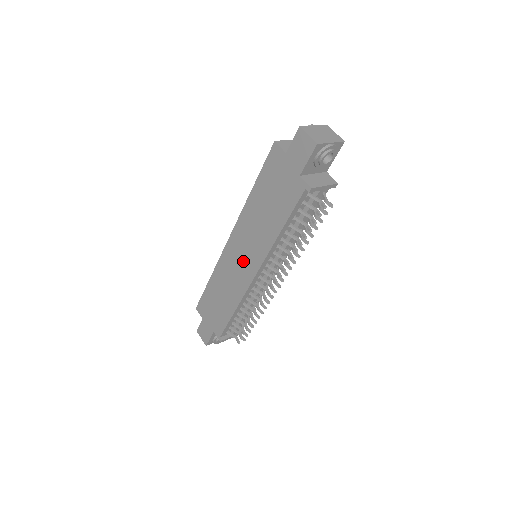
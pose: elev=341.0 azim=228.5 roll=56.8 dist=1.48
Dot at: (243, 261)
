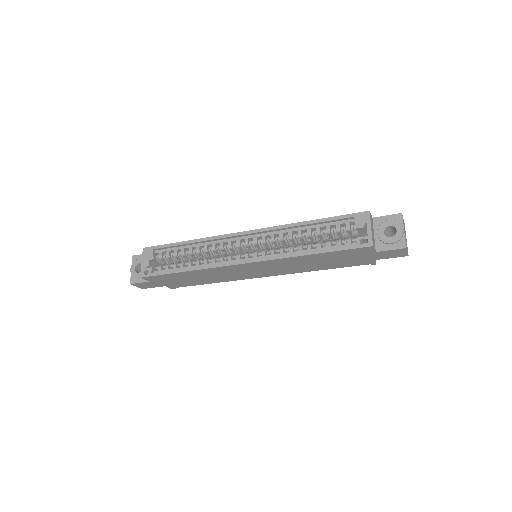
Dot at: (255, 272)
